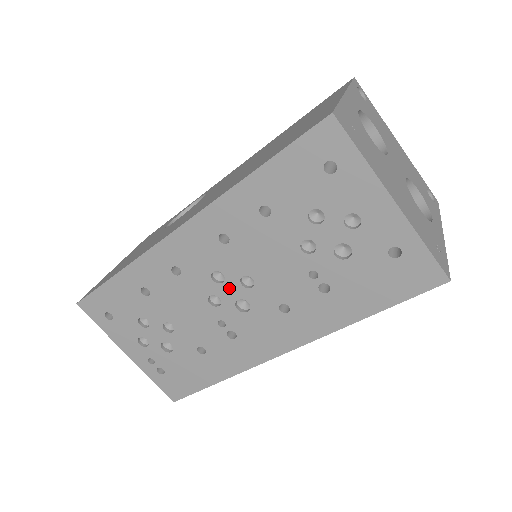
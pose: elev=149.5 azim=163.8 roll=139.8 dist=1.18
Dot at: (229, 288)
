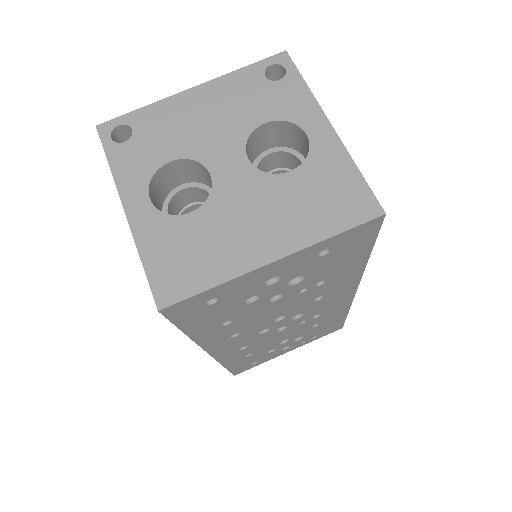
Dot at: (277, 325)
